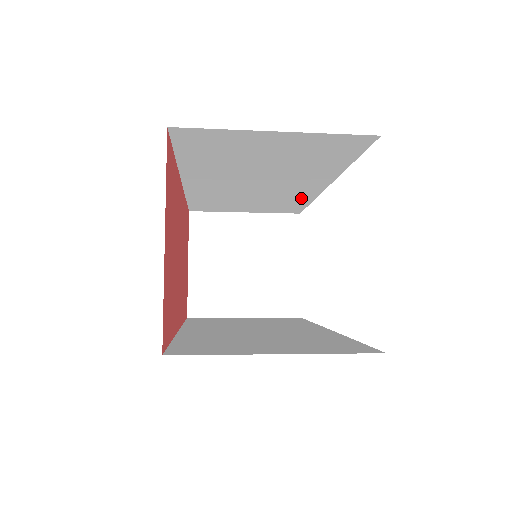
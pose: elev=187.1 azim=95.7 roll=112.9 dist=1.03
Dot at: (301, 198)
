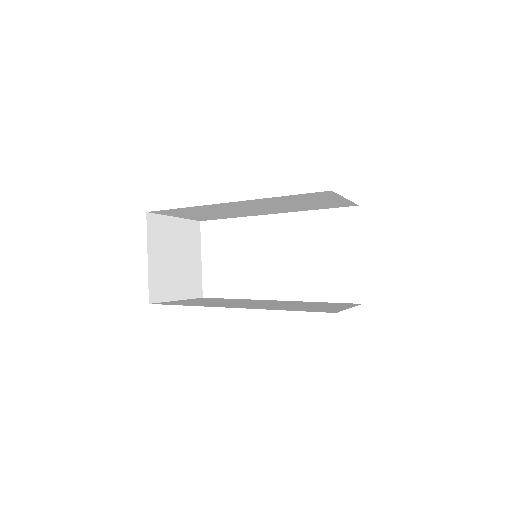
Dot at: occluded
